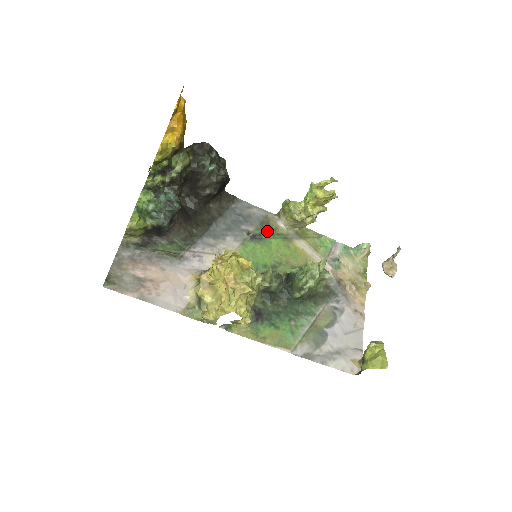
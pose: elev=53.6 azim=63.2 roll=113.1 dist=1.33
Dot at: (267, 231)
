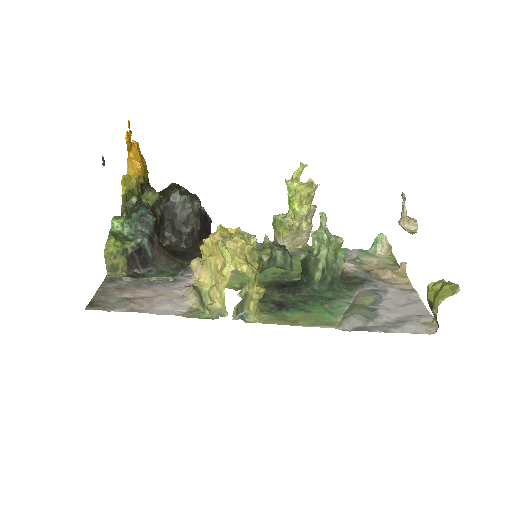
Dot at: occluded
